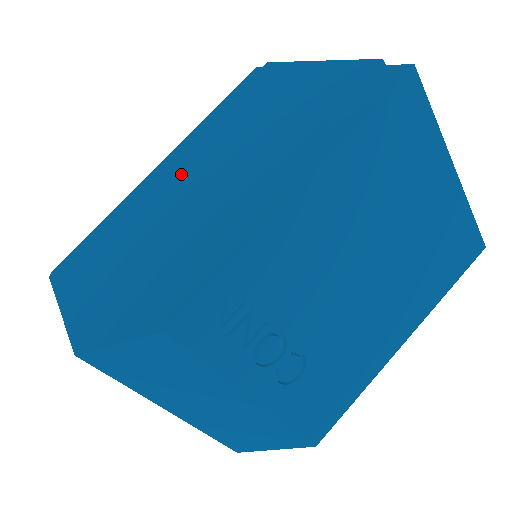
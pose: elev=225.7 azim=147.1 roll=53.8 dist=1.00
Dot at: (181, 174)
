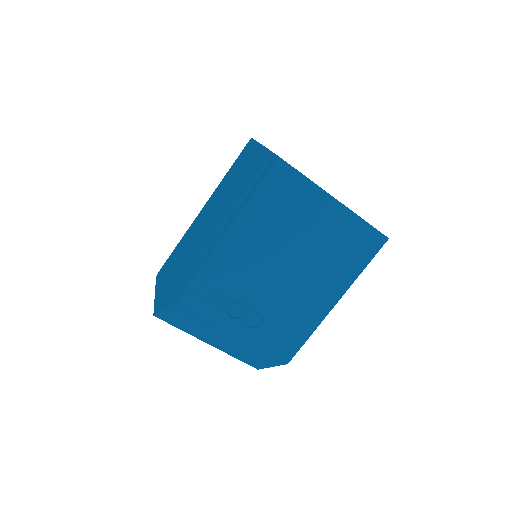
Dot at: (203, 217)
